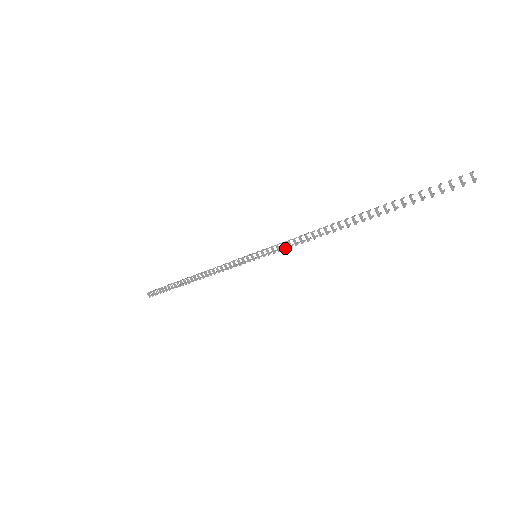
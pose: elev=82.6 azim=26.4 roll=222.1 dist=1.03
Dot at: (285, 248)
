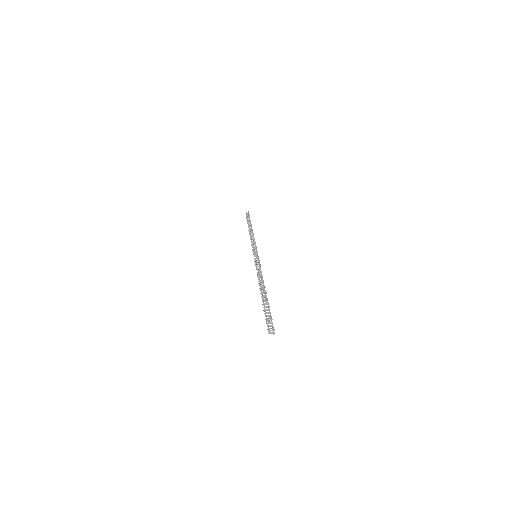
Dot at: (259, 268)
